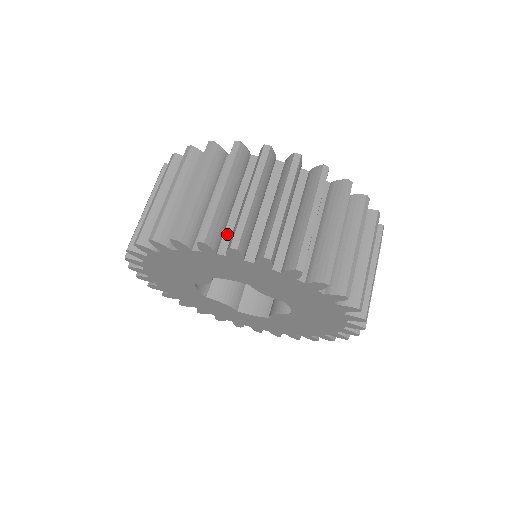
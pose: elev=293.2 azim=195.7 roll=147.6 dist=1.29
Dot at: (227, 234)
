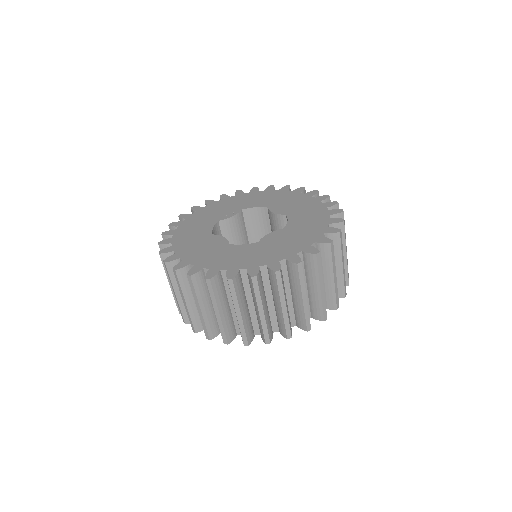
Dot at: (254, 324)
